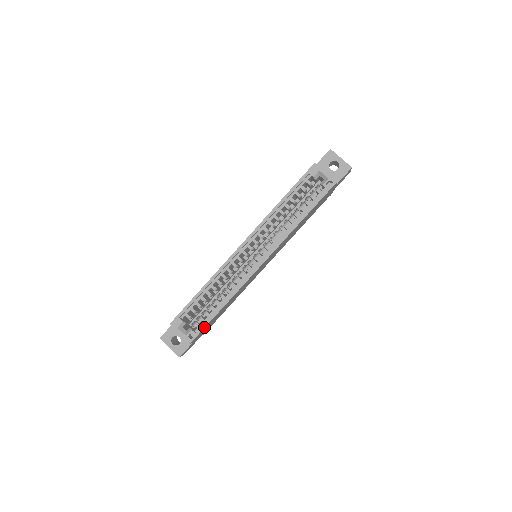
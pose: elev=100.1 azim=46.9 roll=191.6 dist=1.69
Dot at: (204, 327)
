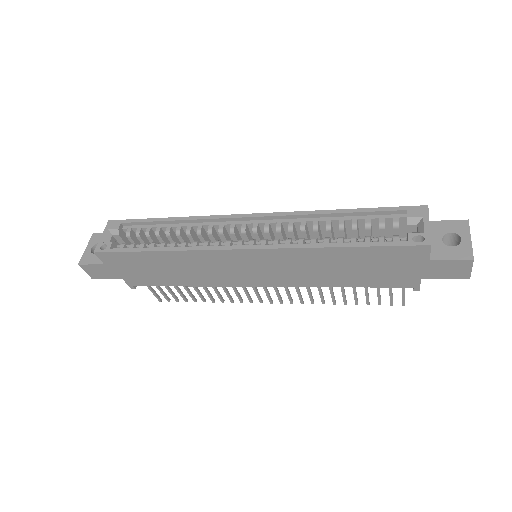
Dot at: (122, 251)
